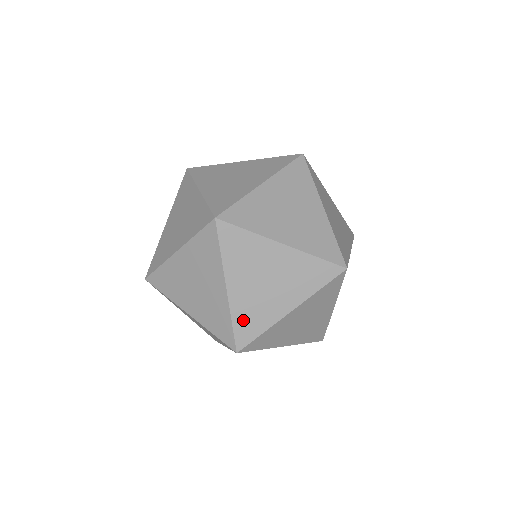
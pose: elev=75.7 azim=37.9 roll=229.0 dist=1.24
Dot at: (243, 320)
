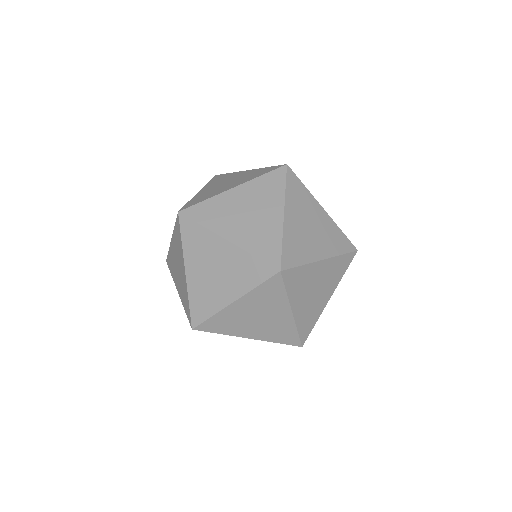
Dot at: (304, 325)
